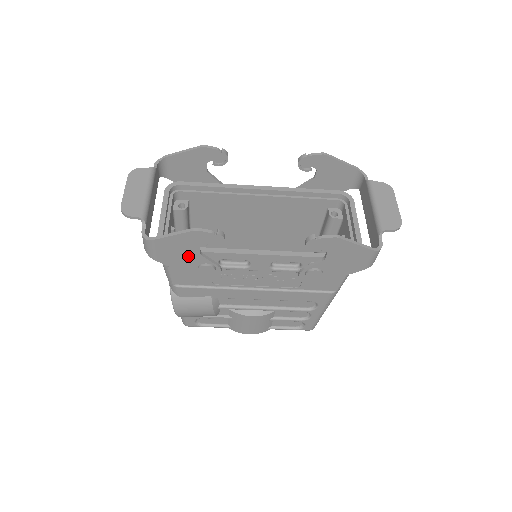
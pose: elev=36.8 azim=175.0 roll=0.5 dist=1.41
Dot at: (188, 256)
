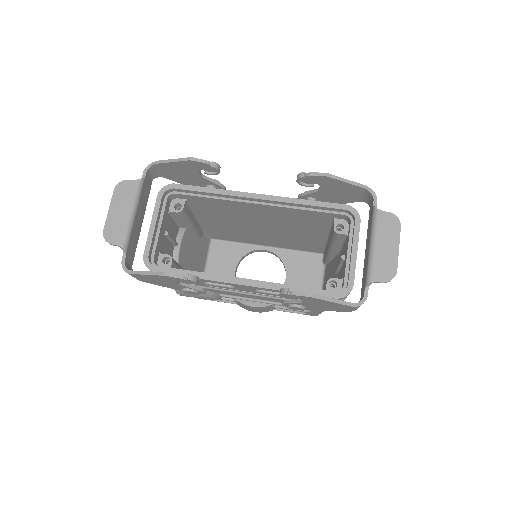
Dot at: (168, 283)
